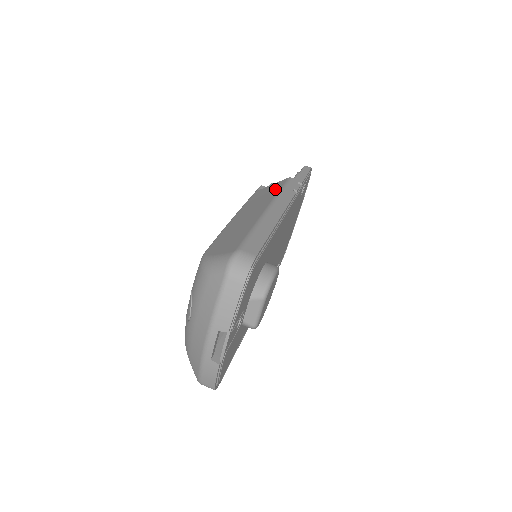
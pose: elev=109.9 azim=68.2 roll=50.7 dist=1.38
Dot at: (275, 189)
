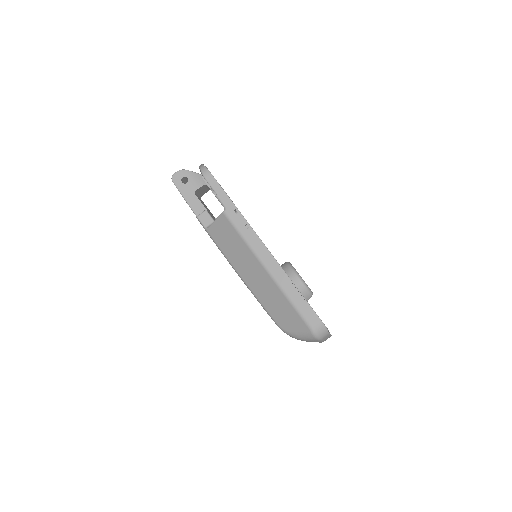
Dot at: (234, 236)
